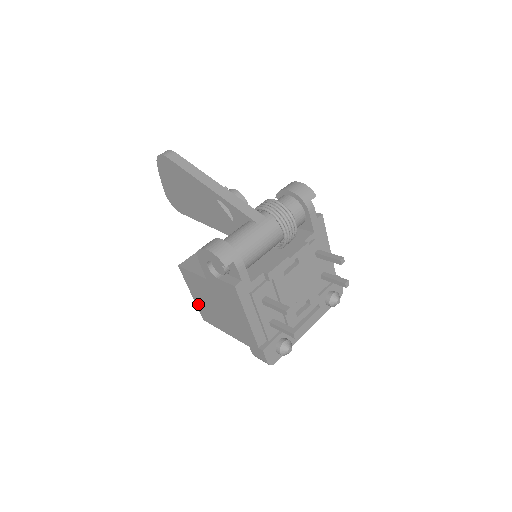
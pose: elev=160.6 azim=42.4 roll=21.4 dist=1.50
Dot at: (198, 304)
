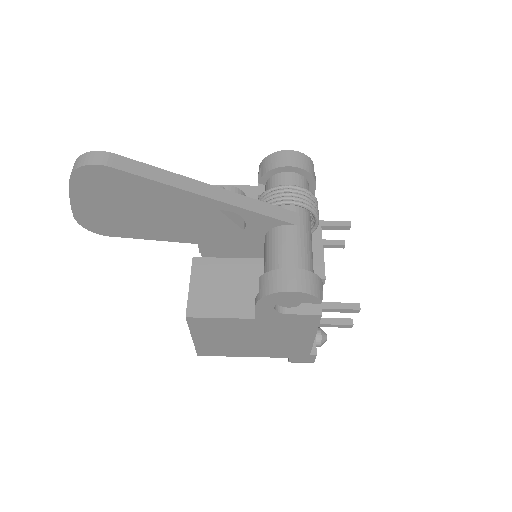
Dot at: (201, 344)
